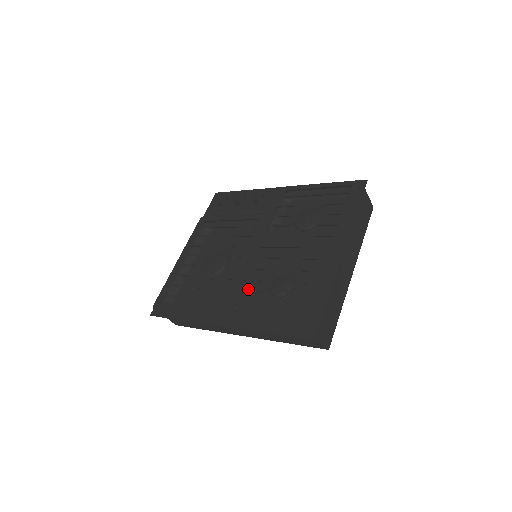
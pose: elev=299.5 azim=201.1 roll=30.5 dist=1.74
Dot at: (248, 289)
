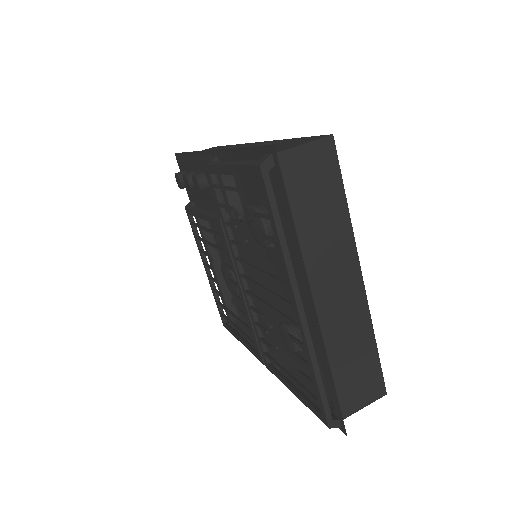
Dot at: (271, 316)
